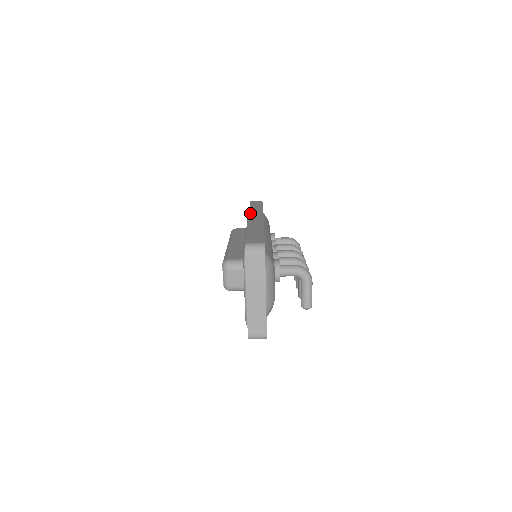
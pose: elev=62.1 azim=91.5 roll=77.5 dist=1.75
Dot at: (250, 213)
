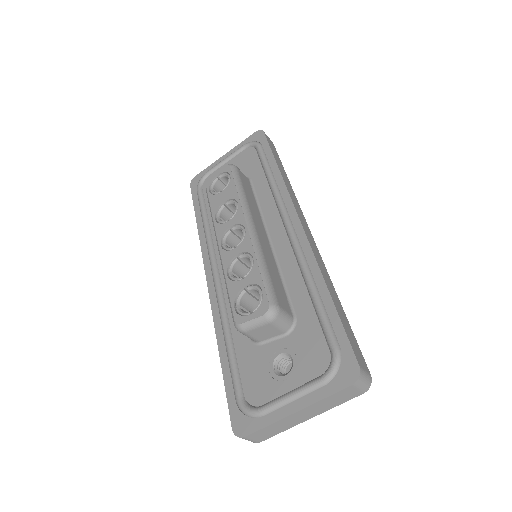
Dot at: (293, 200)
